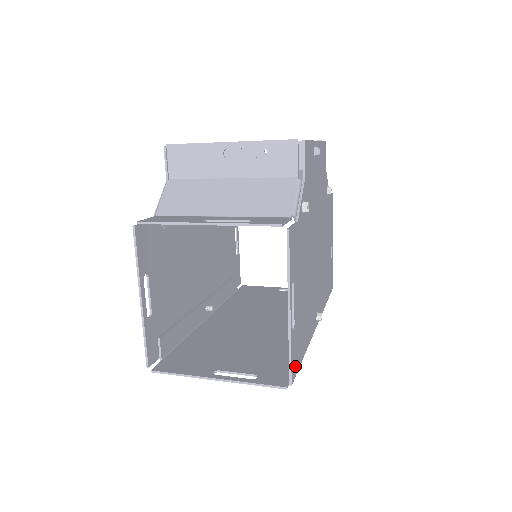
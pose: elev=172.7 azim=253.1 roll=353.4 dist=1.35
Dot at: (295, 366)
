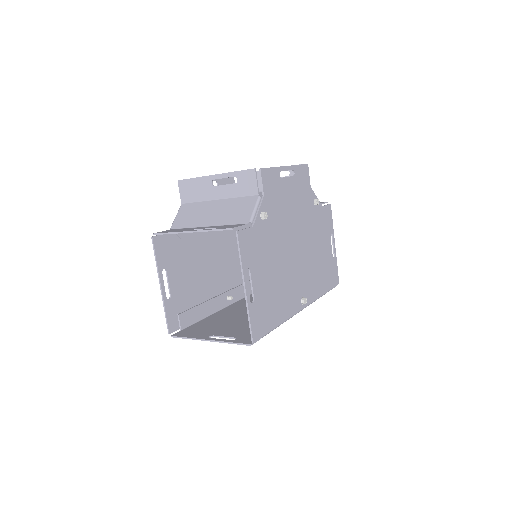
Dot at: (259, 330)
